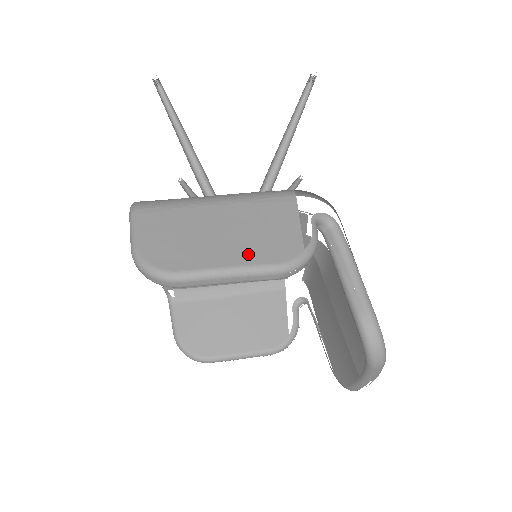
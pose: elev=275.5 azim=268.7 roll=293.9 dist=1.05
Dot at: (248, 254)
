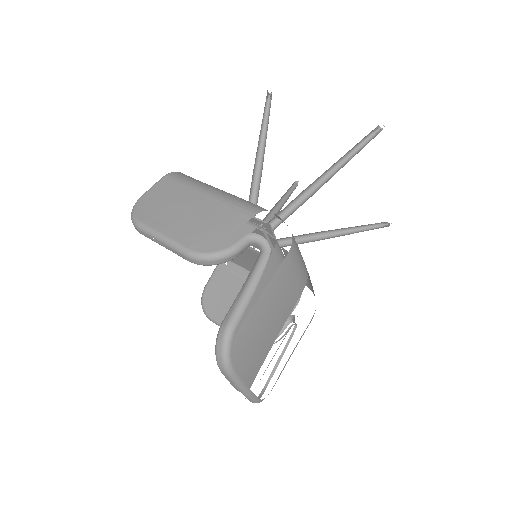
Dot at: (181, 233)
